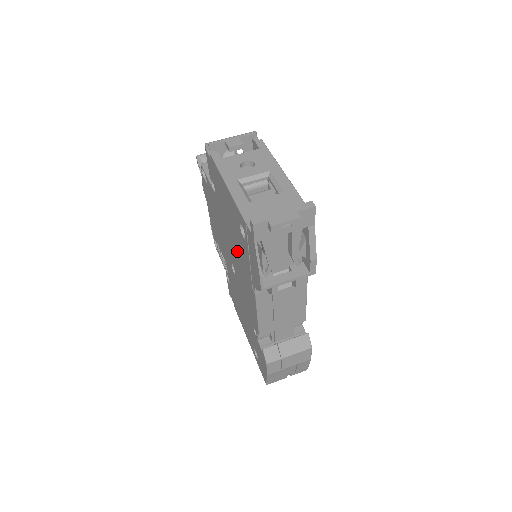
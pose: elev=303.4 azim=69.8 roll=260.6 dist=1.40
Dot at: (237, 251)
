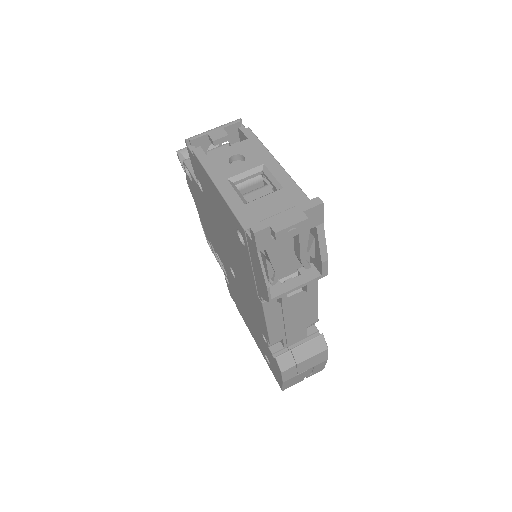
Dot at: (236, 256)
